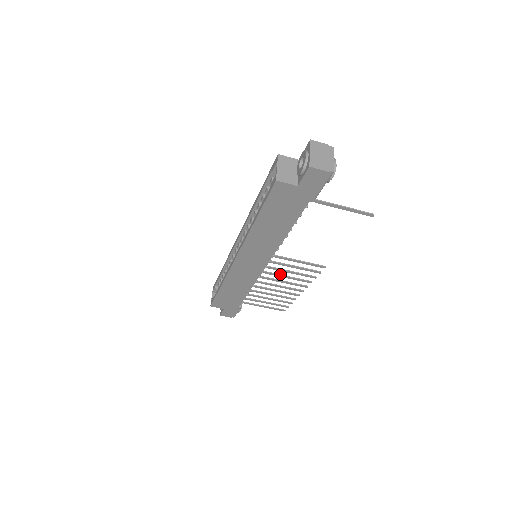
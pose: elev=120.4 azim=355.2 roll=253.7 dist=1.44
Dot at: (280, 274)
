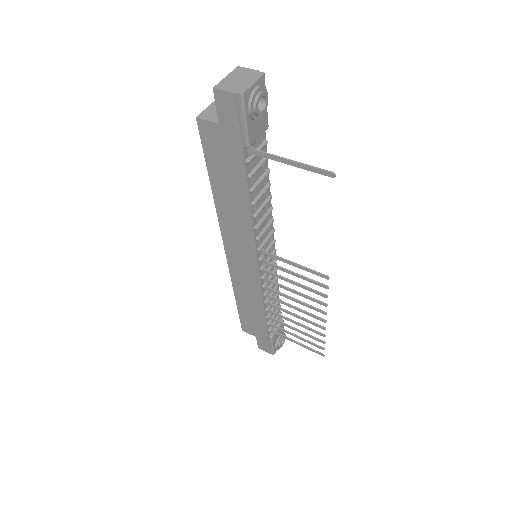
Dot at: occluded
